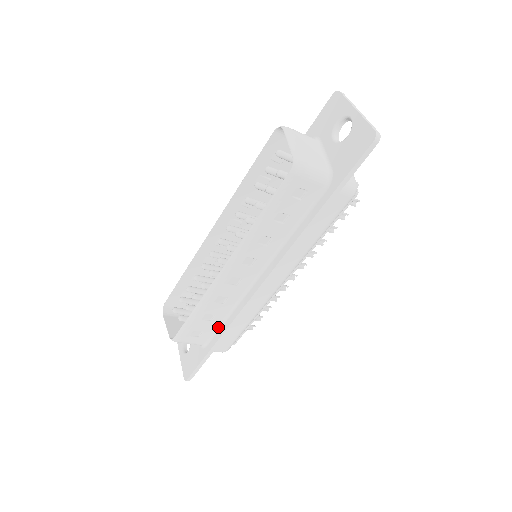
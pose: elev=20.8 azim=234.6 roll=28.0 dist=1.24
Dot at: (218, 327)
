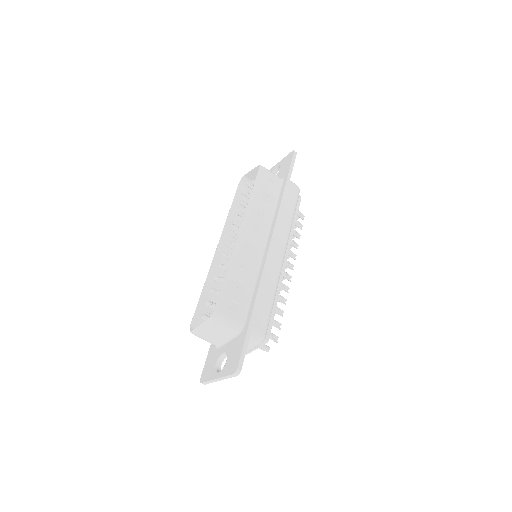
Dot at: (249, 300)
